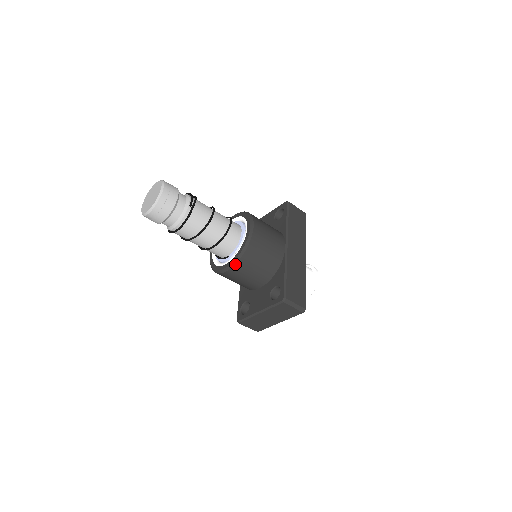
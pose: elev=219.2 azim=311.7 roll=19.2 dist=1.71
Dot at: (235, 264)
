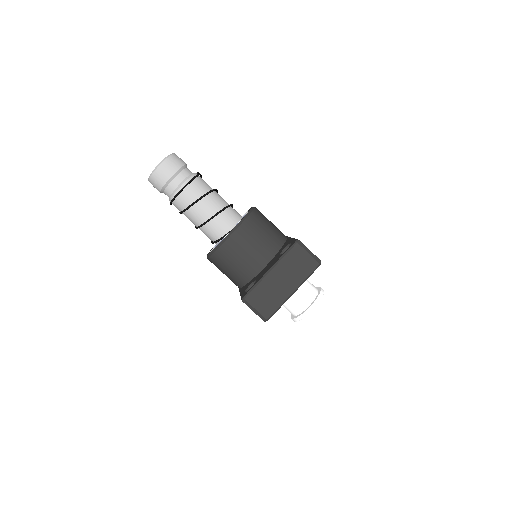
Dot at: (240, 225)
